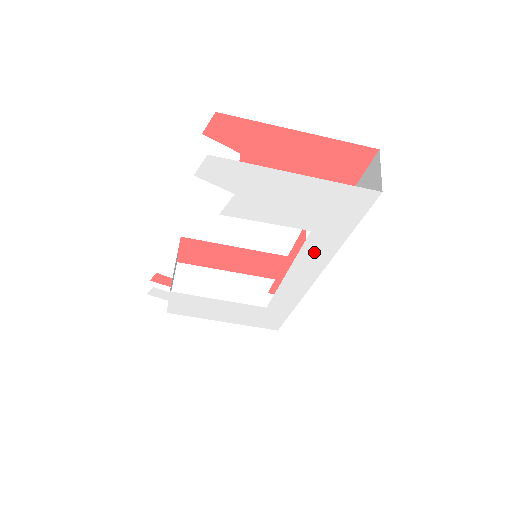
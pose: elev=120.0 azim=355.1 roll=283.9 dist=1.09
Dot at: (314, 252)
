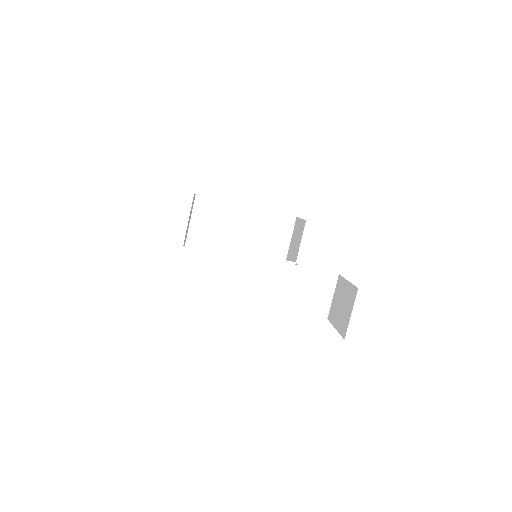
Dot at: occluded
